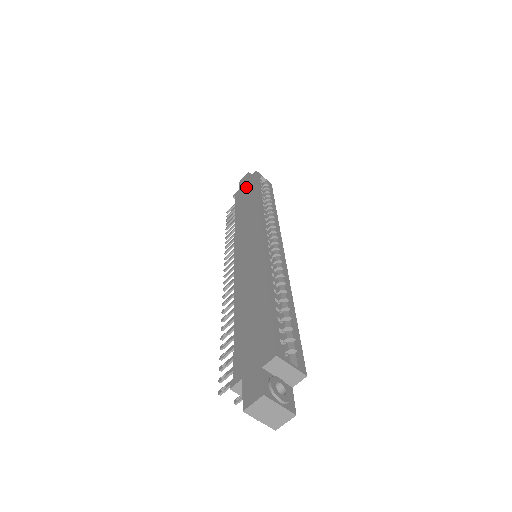
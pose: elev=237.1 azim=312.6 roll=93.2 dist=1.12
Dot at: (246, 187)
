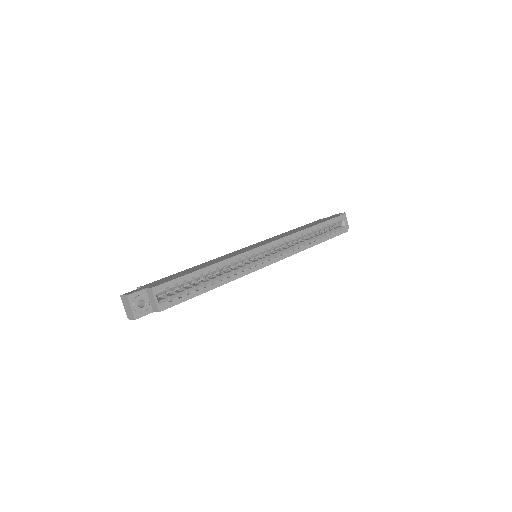
Dot at: (325, 219)
